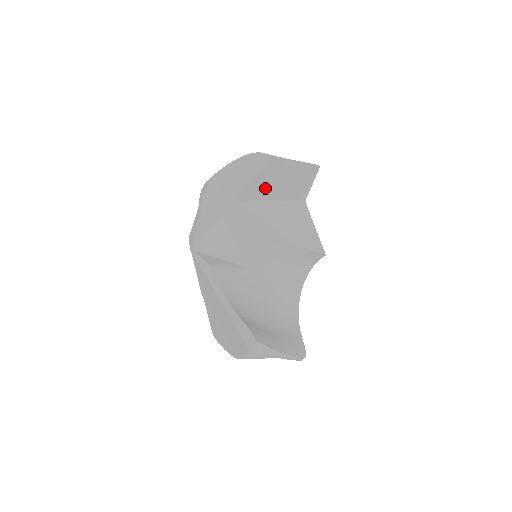
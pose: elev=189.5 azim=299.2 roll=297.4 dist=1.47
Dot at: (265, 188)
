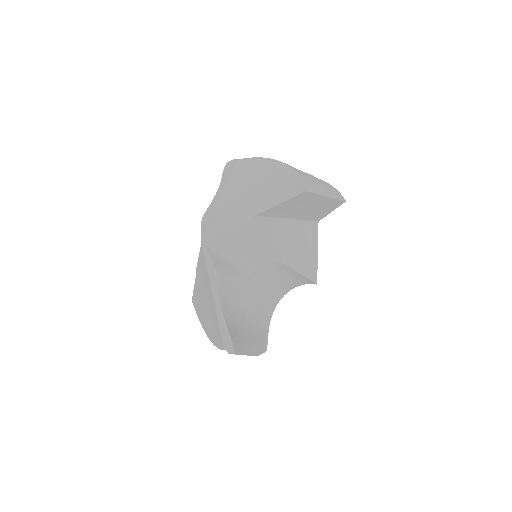
Dot at: (289, 210)
